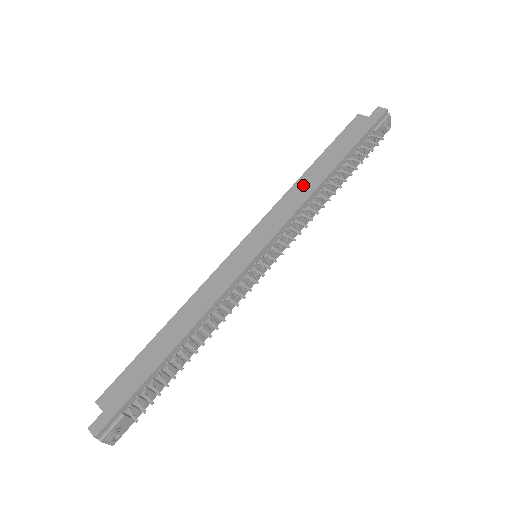
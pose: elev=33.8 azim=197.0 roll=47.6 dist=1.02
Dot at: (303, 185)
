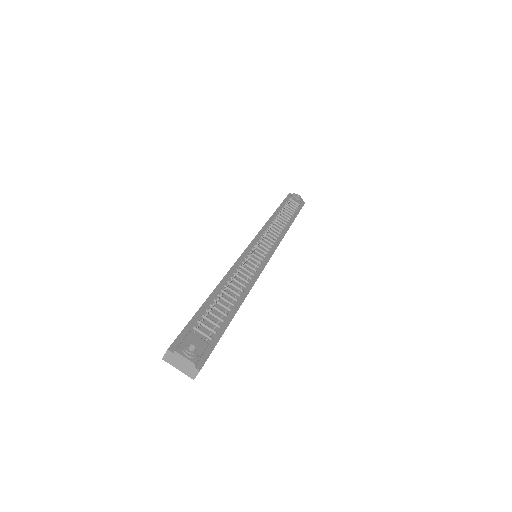
Dot at: occluded
